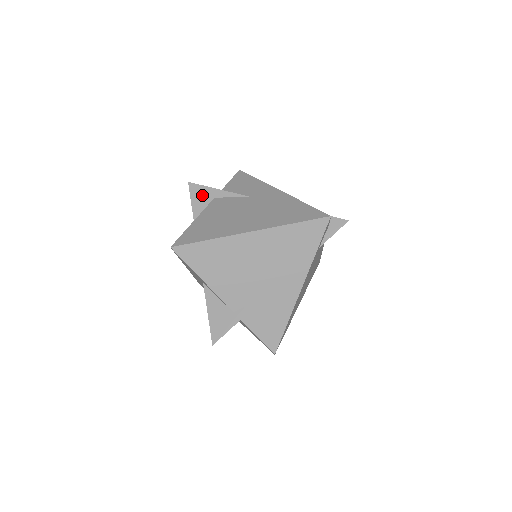
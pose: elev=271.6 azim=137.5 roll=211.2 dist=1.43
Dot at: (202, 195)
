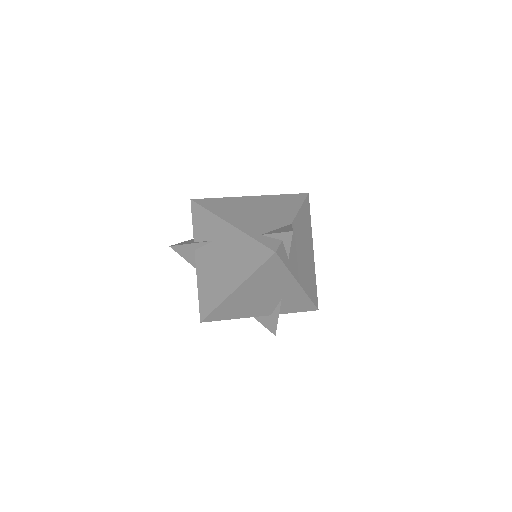
Dot at: (186, 252)
